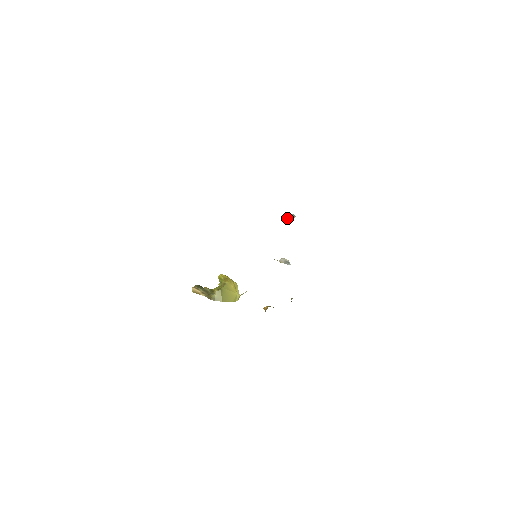
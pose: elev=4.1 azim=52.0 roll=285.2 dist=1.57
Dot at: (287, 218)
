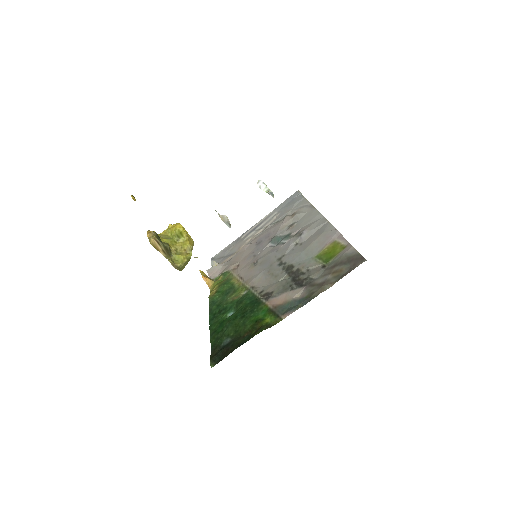
Dot at: (263, 188)
